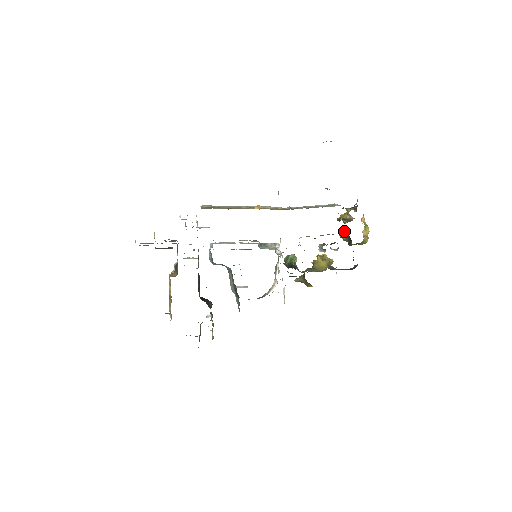
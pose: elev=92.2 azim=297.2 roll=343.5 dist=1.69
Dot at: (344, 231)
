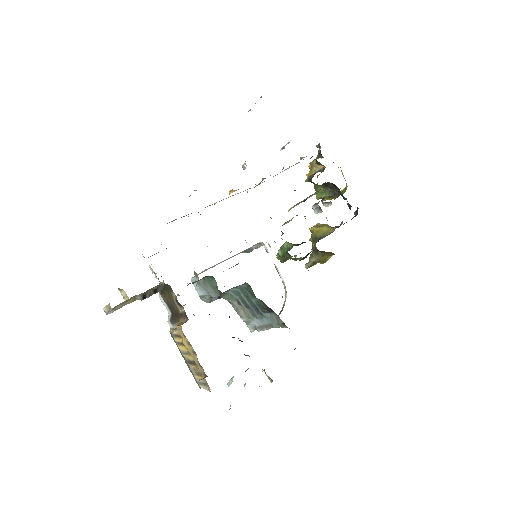
Dot at: (322, 185)
